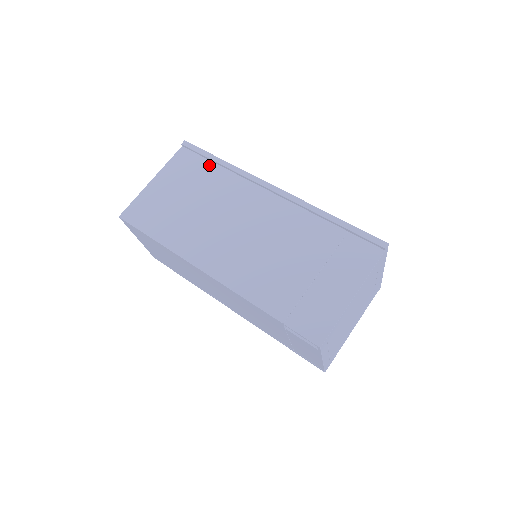
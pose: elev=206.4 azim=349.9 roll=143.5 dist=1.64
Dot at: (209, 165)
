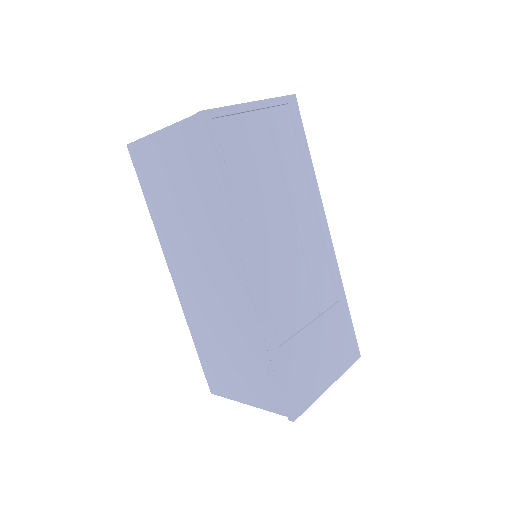
Dot at: (213, 176)
